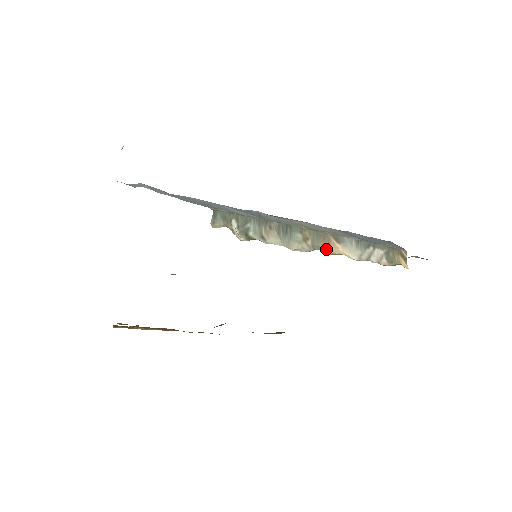
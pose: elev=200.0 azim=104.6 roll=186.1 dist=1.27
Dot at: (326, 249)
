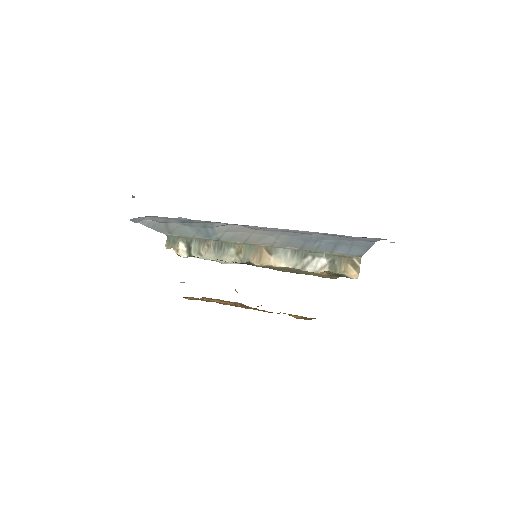
Dot at: (257, 261)
